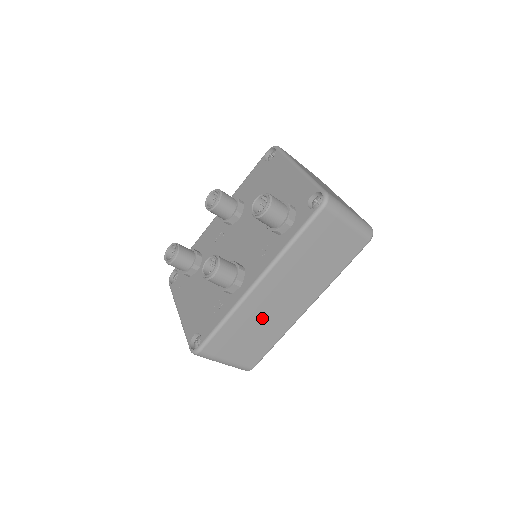
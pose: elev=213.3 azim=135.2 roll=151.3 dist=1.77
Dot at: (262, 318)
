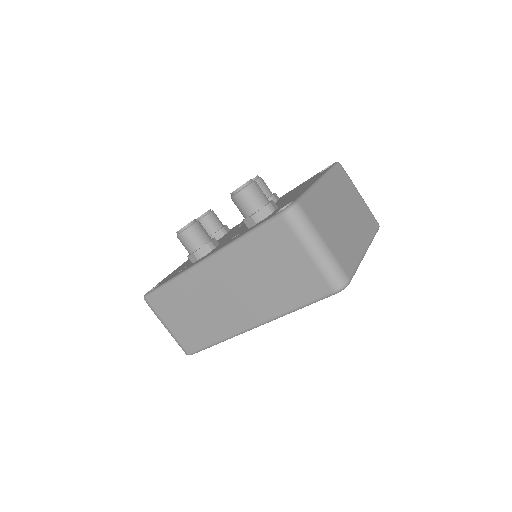
Dot at: (204, 304)
